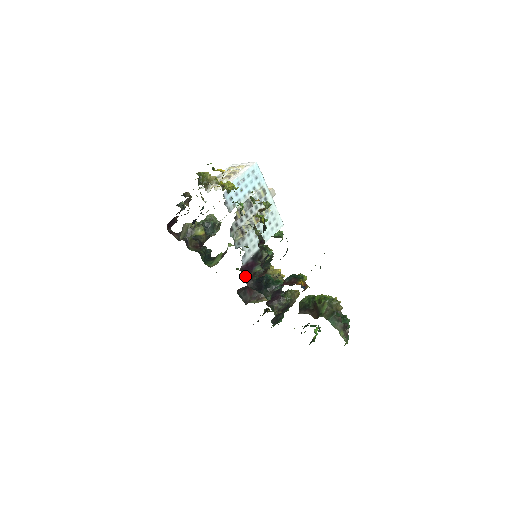
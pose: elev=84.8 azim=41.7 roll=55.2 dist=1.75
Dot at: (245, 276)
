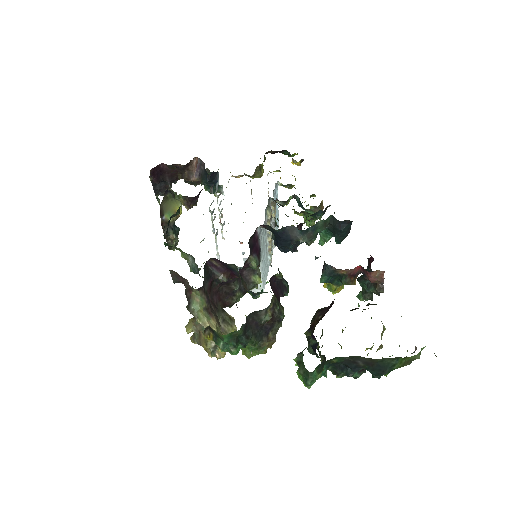
Dot at: (250, 243)
